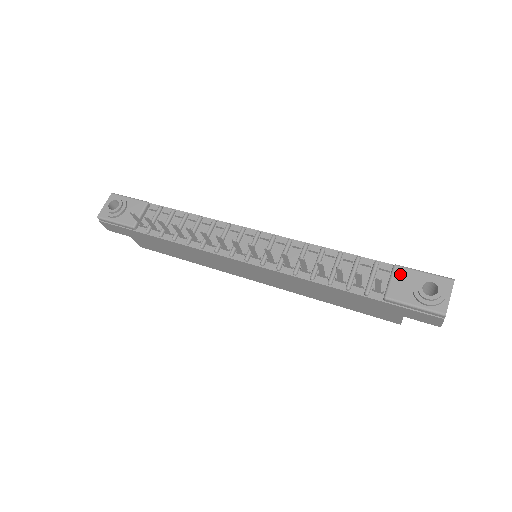
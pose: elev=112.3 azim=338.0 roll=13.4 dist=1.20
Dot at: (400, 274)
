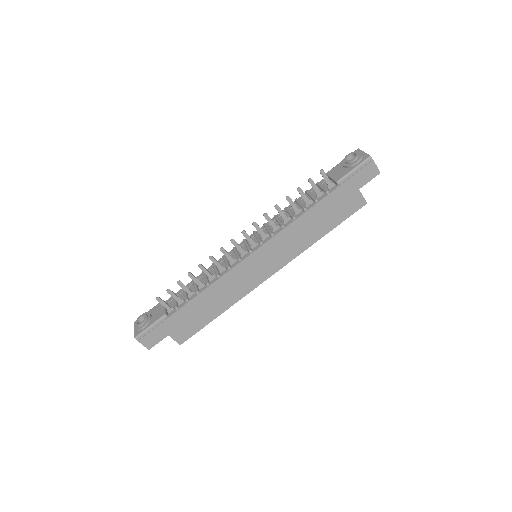
Dot at: (332, 172)
